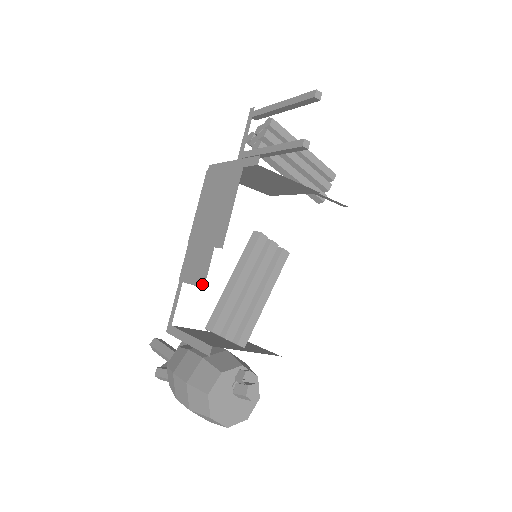
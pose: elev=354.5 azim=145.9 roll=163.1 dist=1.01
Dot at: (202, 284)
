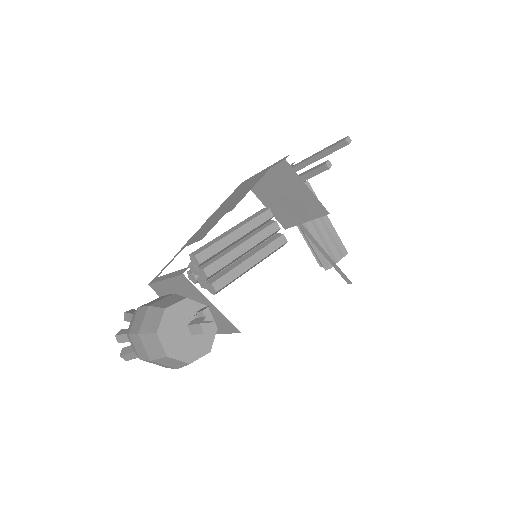
Dot at: (202, 238)
